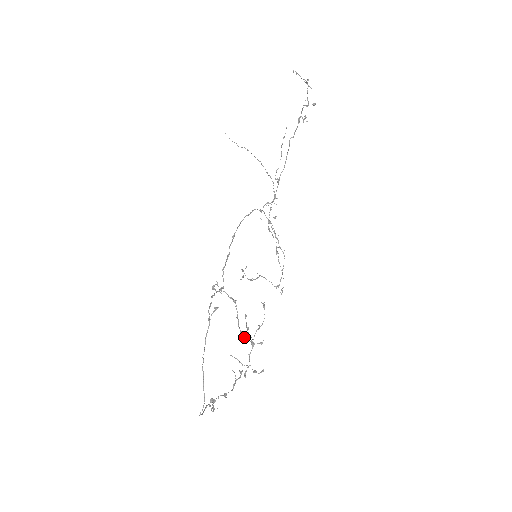
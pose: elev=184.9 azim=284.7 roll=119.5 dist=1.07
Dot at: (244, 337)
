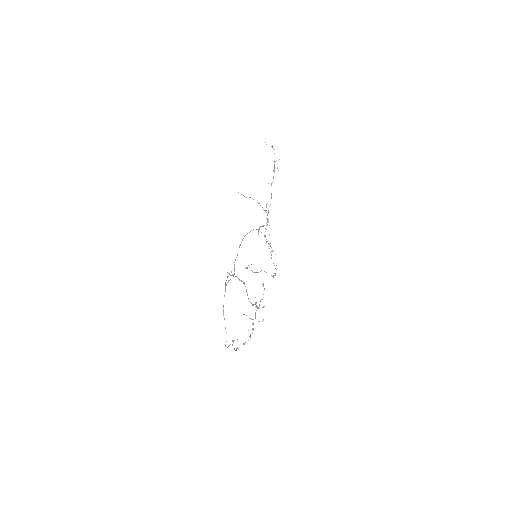
Dot at: (252, 305)
